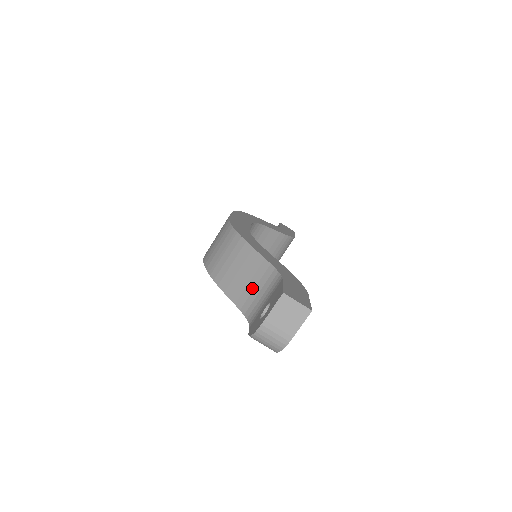
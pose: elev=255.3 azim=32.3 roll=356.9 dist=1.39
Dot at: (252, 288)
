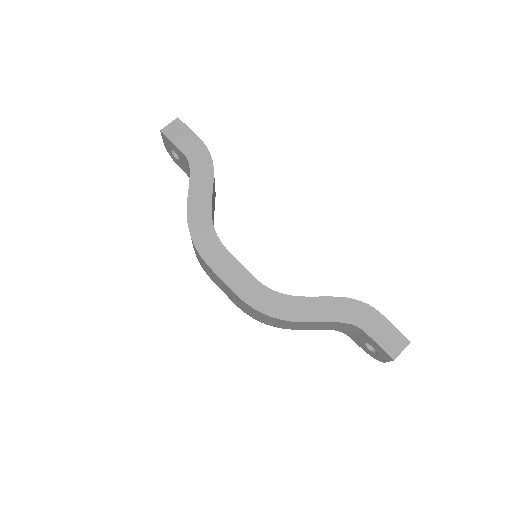
Dot at: (330, 327)
